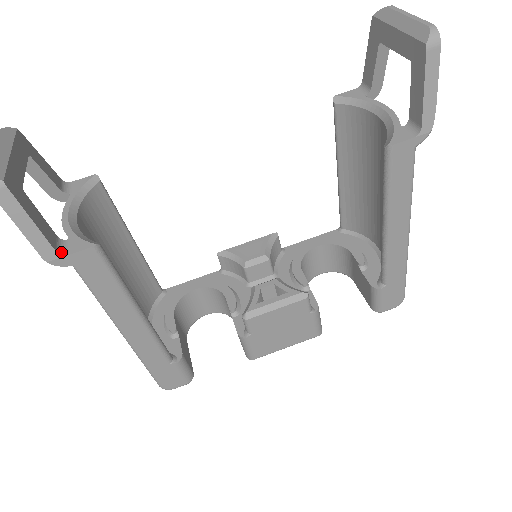
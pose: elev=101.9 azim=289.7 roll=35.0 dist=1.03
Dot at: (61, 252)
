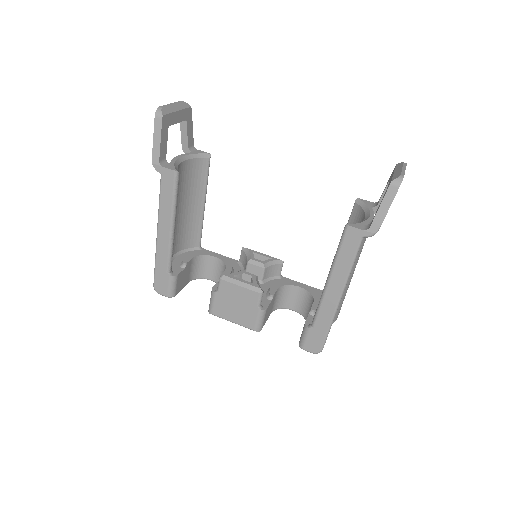
Dot at: (161, 164)
